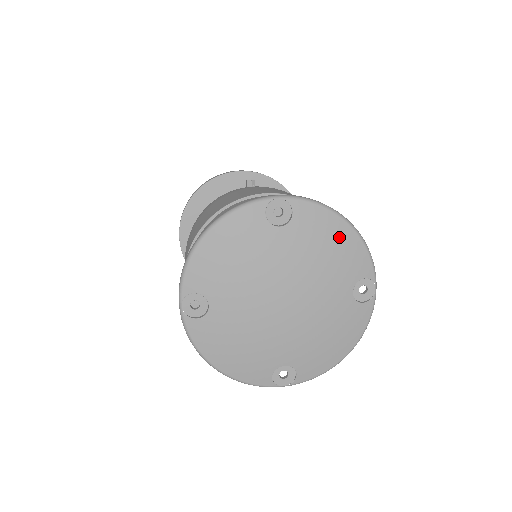
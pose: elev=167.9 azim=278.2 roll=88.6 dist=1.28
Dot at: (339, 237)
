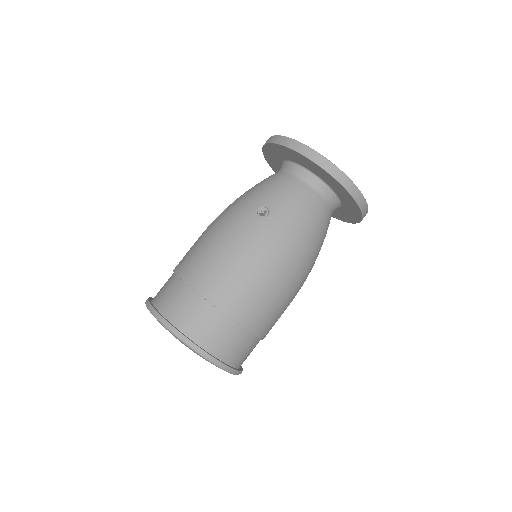
Dot at: occluded
